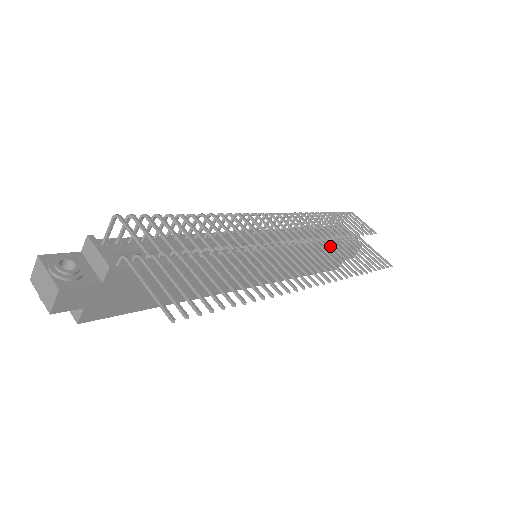
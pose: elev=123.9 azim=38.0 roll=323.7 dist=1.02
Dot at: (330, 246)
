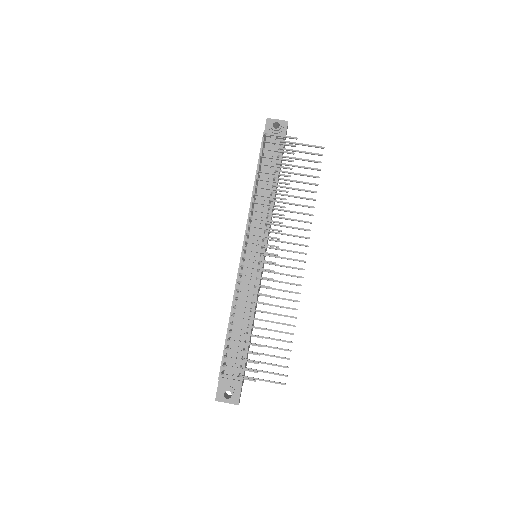
Dot at: (277, 179)
